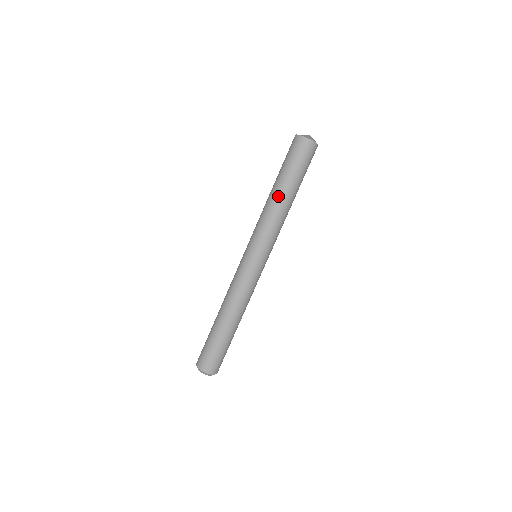
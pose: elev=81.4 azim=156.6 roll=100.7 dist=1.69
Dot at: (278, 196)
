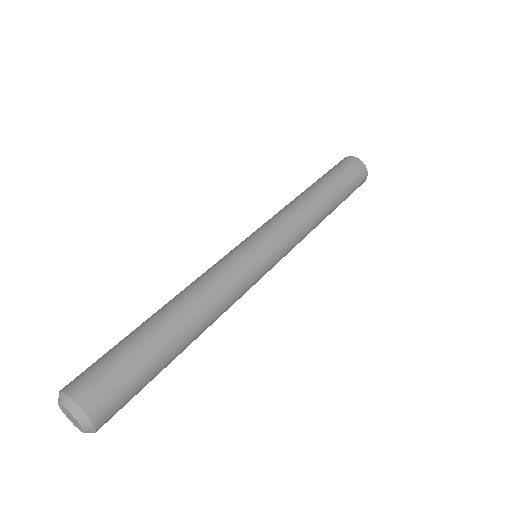
Dot at: (307, 192)
